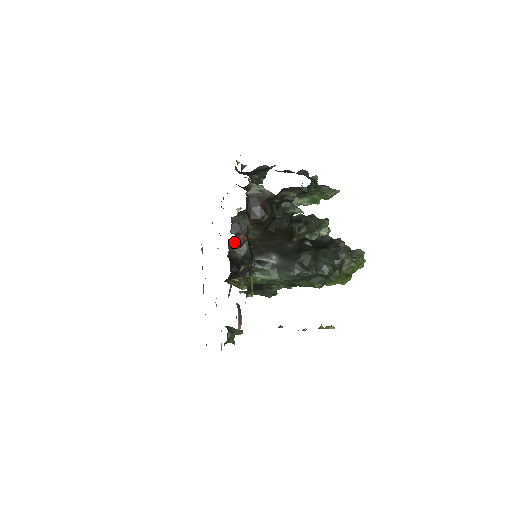
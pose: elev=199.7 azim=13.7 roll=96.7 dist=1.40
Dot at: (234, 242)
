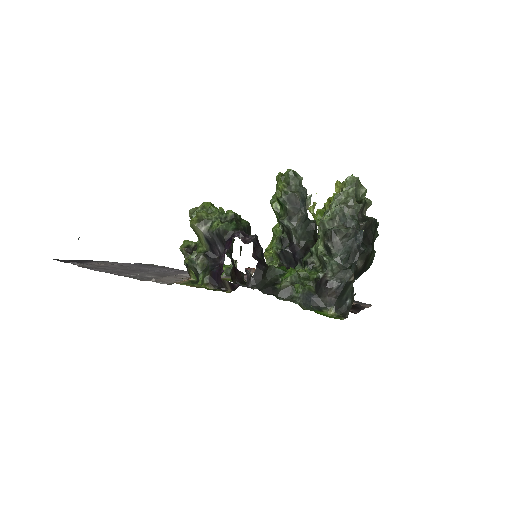
Dot at: occluded
